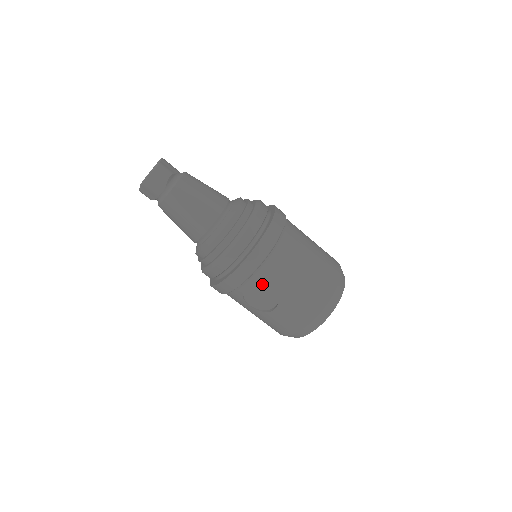
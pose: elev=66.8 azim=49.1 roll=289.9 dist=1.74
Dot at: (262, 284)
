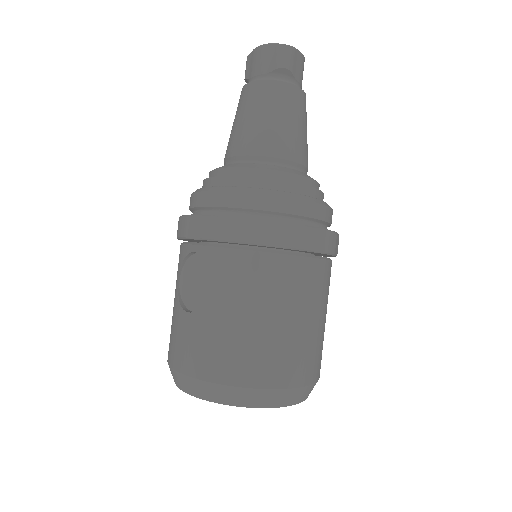
Dot at: (213, 267)
